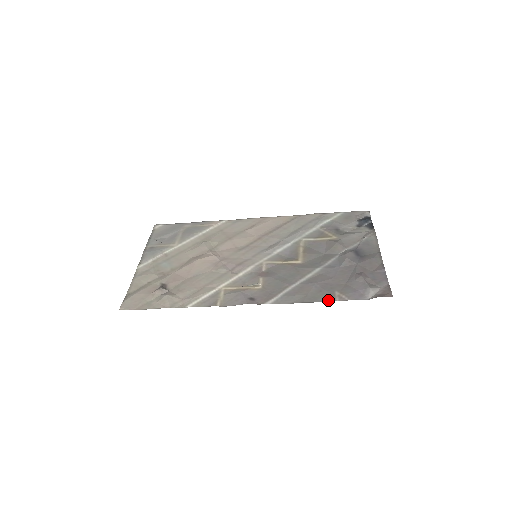
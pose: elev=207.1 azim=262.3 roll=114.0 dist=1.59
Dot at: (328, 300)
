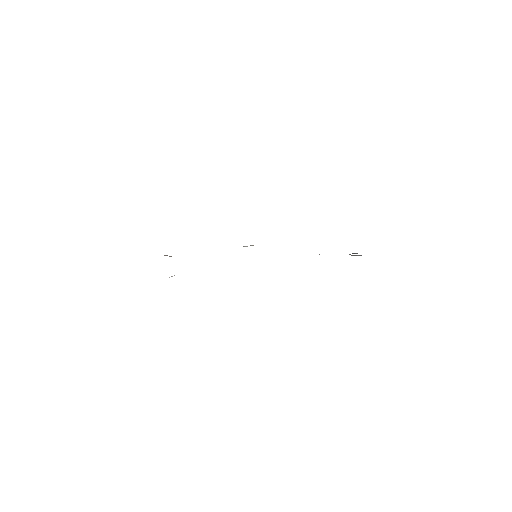
Dot at: occluded
